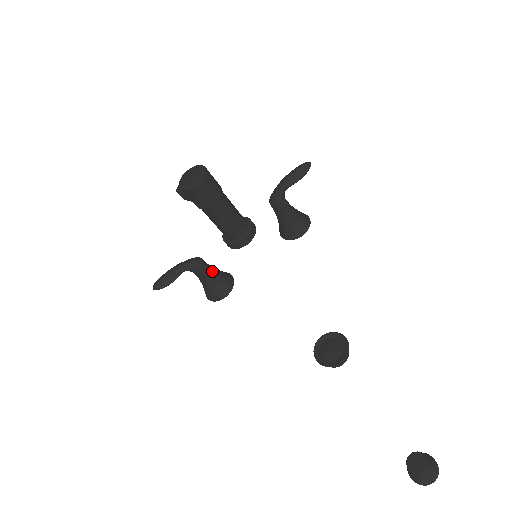
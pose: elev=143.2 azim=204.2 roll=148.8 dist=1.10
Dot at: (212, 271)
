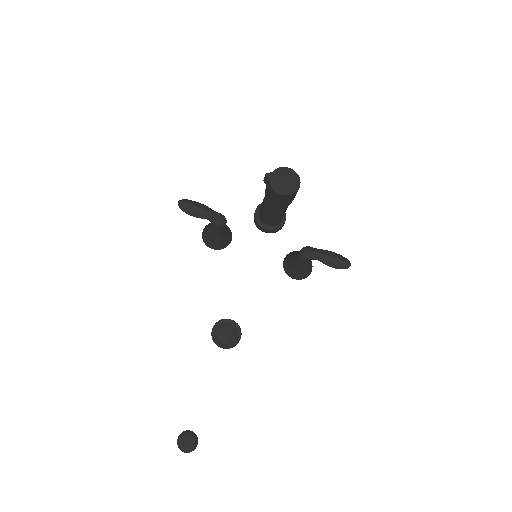
Dot at: (223, 233)
